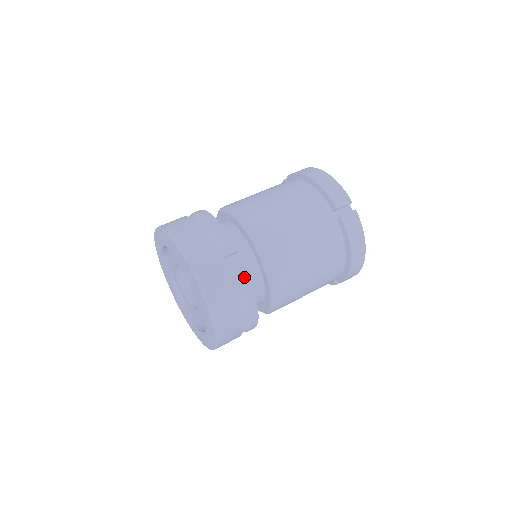
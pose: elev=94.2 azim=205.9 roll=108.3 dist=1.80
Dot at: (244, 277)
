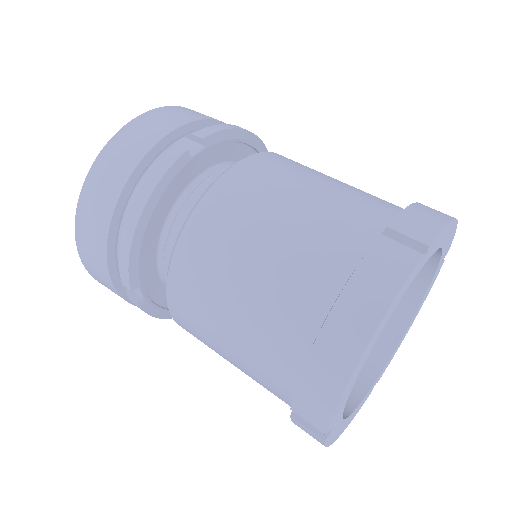
Dot at: occluded
